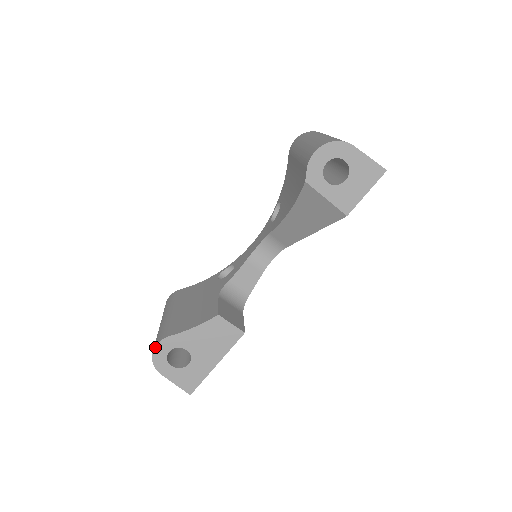
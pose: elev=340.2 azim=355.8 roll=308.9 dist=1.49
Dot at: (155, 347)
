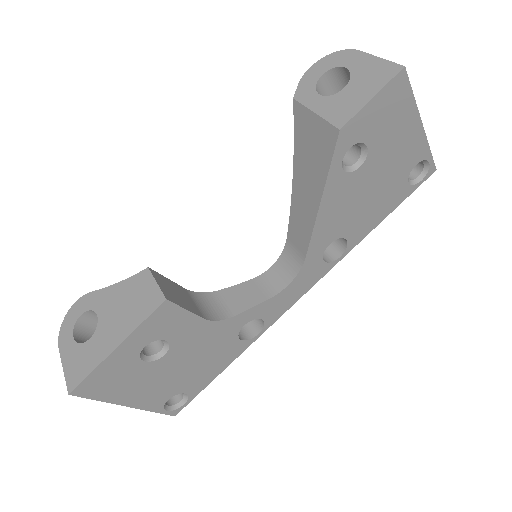
Dot at: (73, 305)
